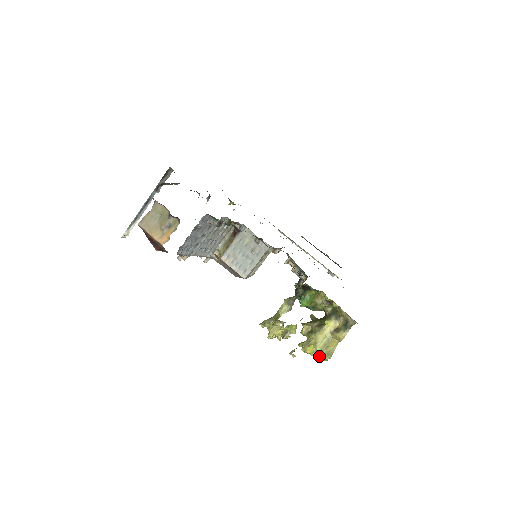
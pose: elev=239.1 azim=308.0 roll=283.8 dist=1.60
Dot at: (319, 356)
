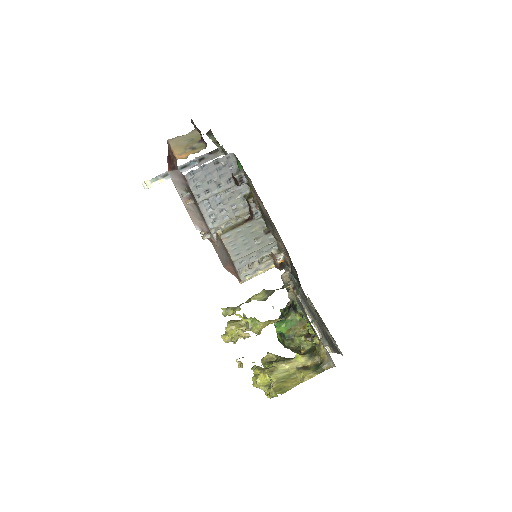
Dot at: (269, 389)
